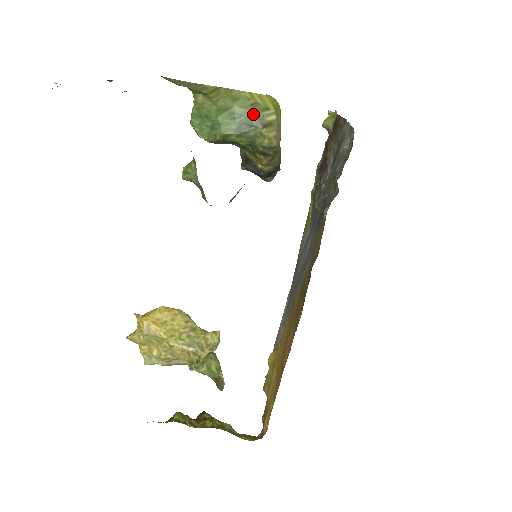
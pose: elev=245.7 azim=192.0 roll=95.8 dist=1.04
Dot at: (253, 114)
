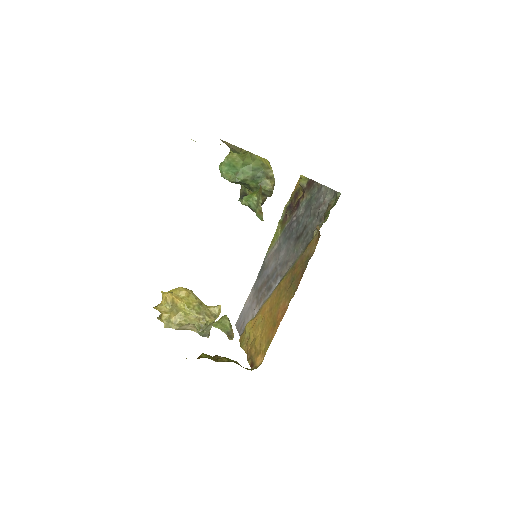
Dot at: (262, 170)
